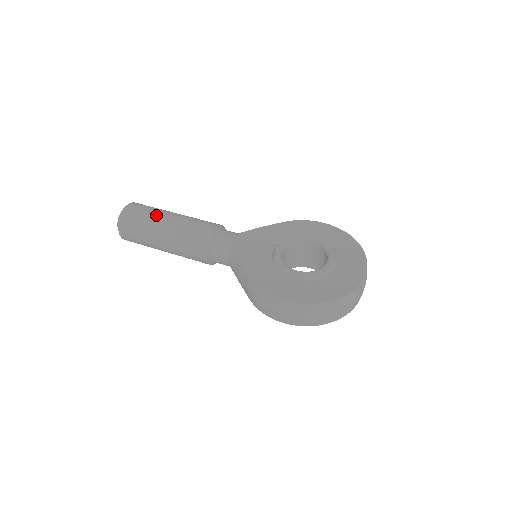
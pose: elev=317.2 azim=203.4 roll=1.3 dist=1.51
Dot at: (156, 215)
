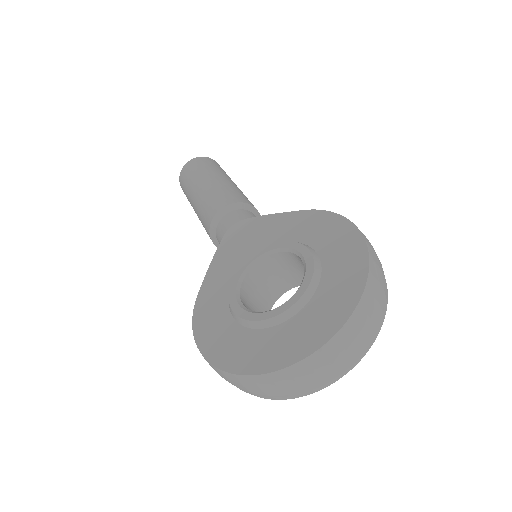
Dot at: (196, 178)
